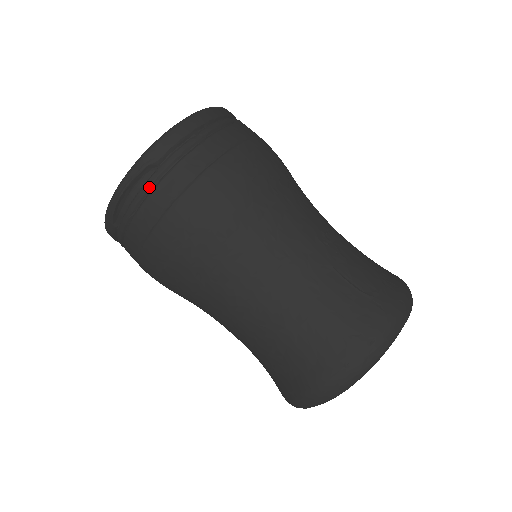
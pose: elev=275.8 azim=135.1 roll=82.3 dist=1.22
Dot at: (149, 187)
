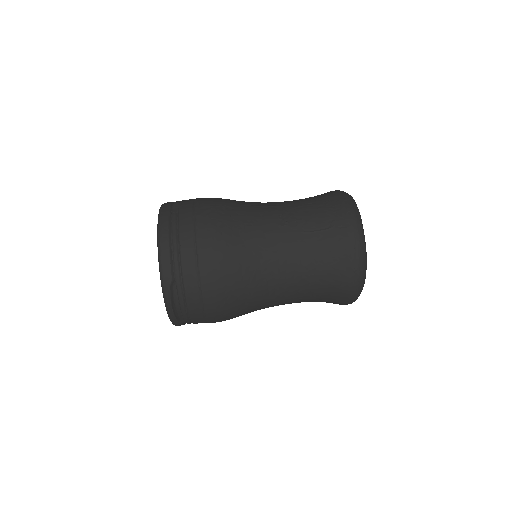
Dot at: (181, 294)
